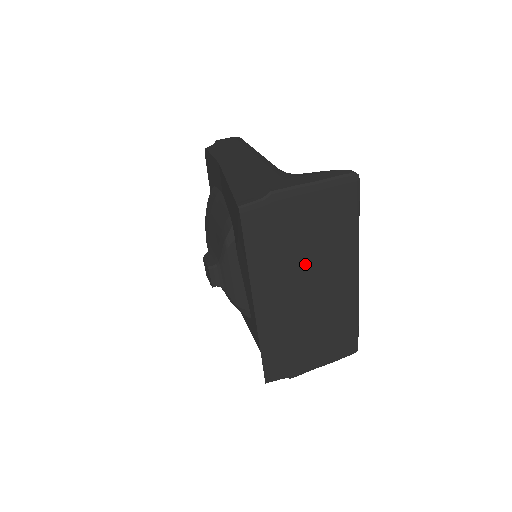
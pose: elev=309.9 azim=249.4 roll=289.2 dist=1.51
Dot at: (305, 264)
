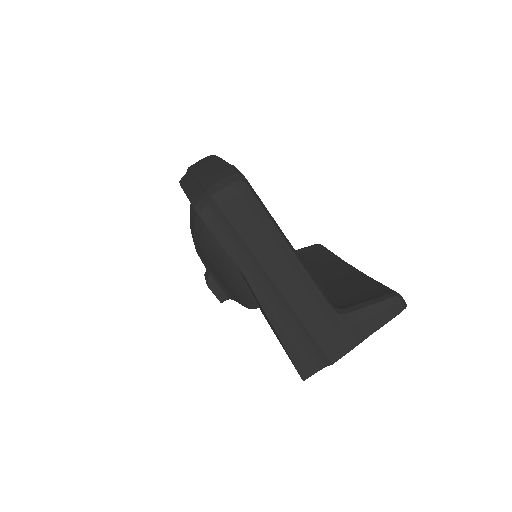
Dot at: occluded
